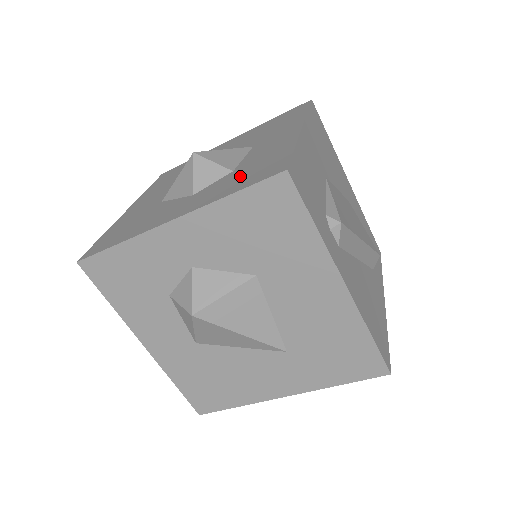
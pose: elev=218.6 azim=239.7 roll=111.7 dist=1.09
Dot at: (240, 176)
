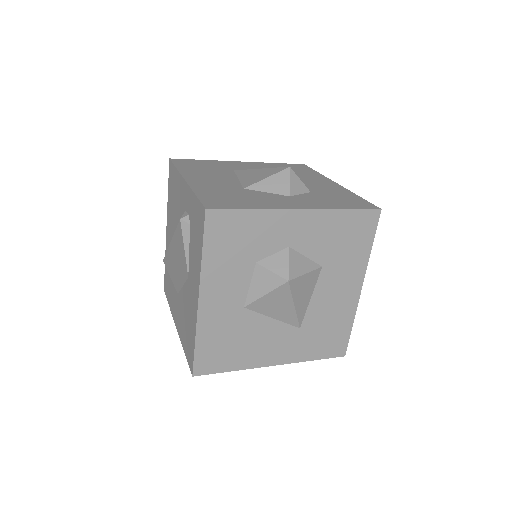
Dot at: (331, 199)
